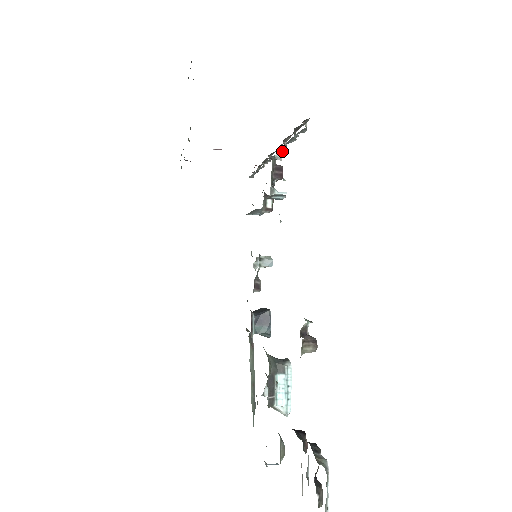
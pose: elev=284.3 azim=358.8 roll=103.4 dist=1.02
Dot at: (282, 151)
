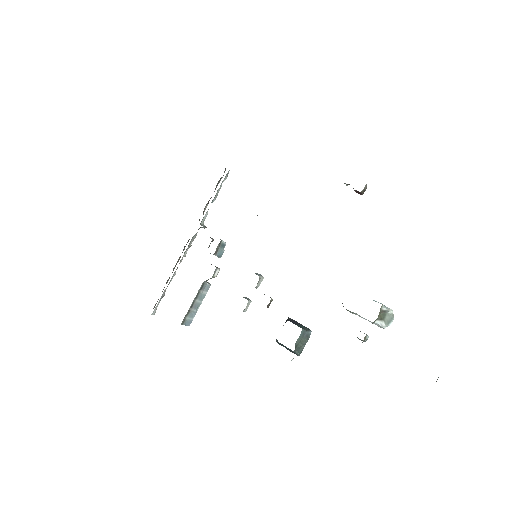
Dot at: (203, 223)
